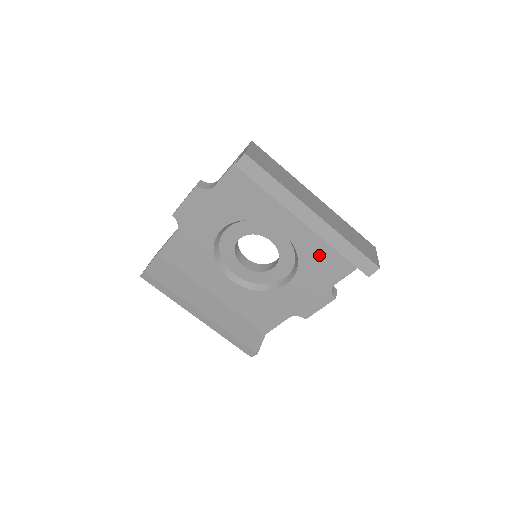
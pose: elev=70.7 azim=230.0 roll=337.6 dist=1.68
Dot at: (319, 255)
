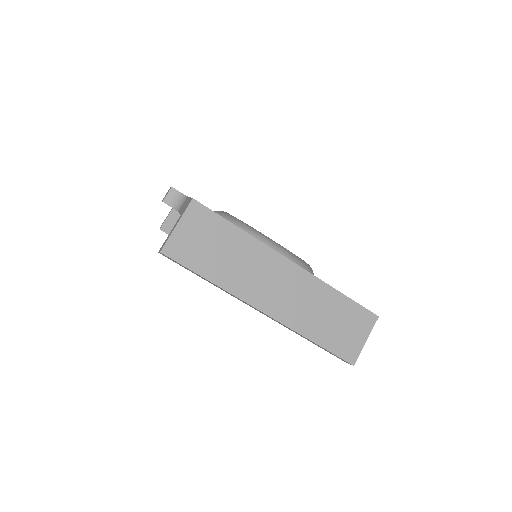
Dot at: occluded
